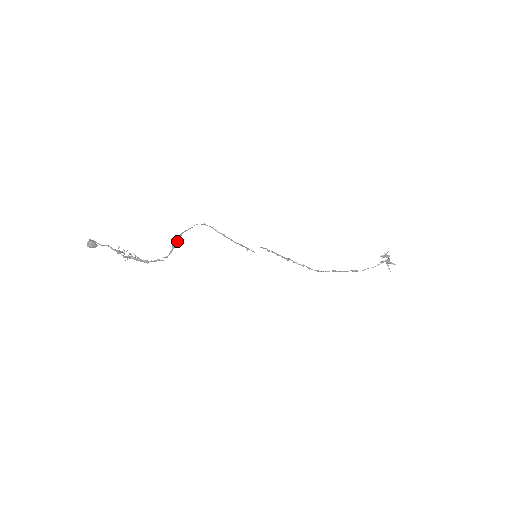
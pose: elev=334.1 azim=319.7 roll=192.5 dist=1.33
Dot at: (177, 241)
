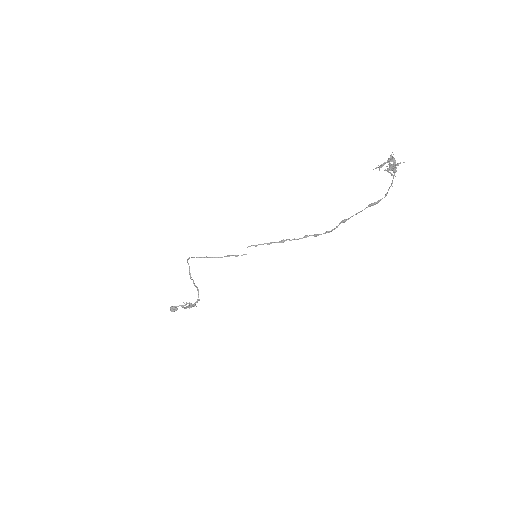
Dot at: (193, 280)
